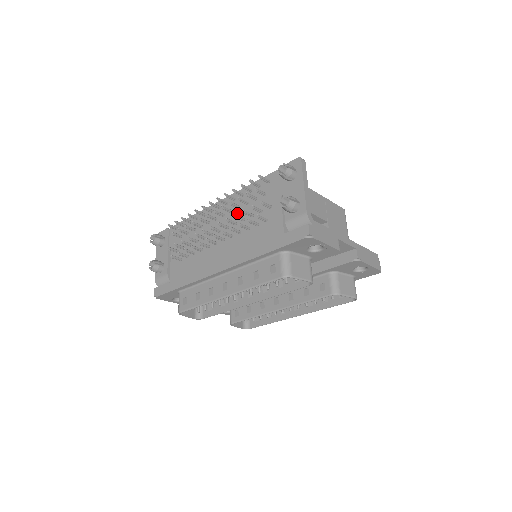
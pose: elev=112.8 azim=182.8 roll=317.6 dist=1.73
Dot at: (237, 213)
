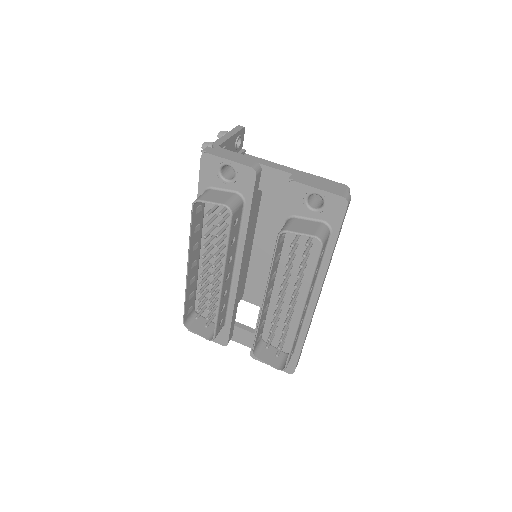
Dot at: occluded
